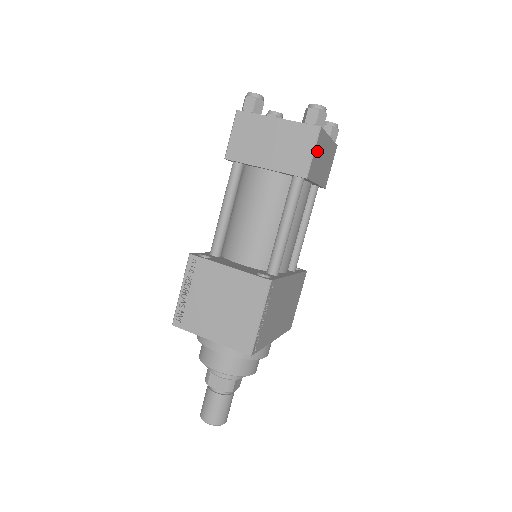
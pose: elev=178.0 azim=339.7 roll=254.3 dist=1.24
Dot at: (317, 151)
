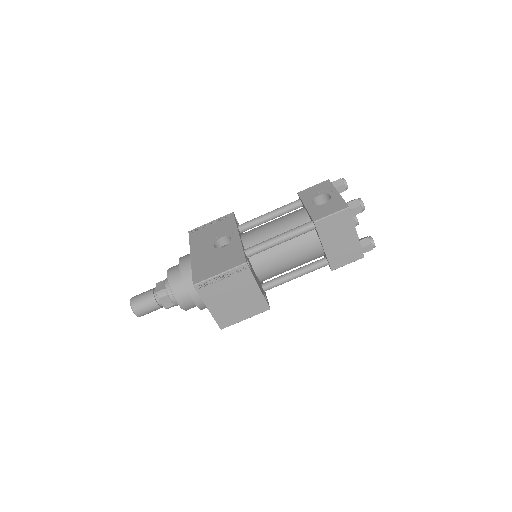
Dot at: occluded
